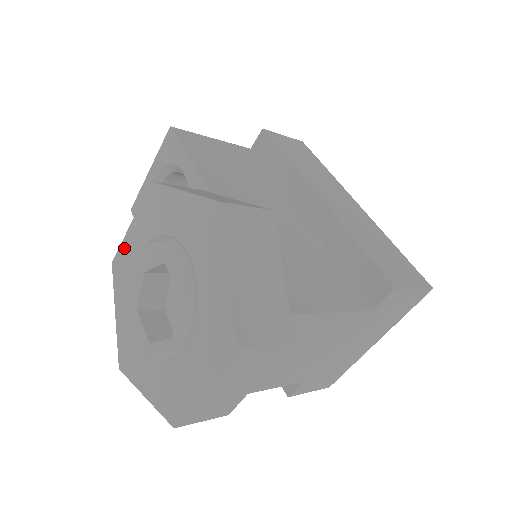
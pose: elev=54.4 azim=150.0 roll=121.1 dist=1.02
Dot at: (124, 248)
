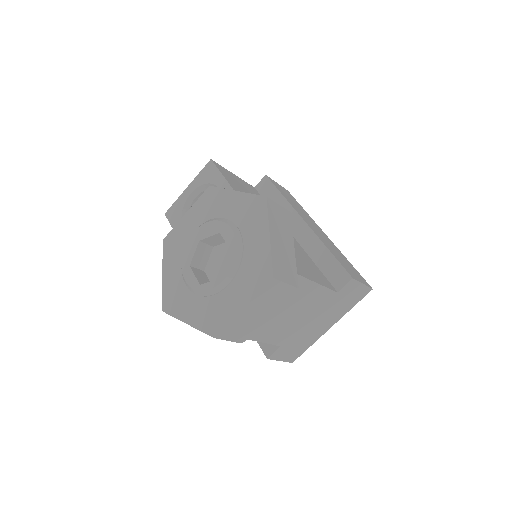
Dot at: (177, 229)
